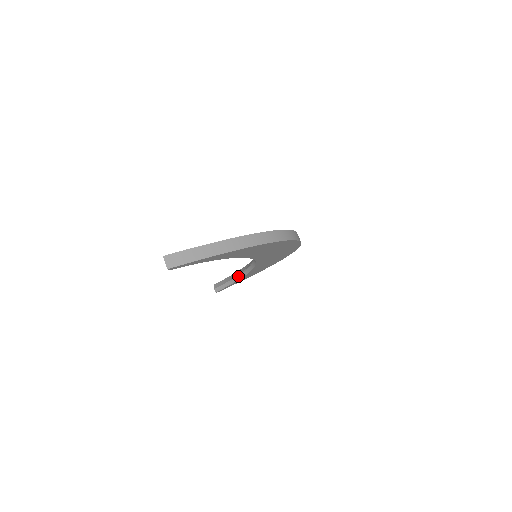
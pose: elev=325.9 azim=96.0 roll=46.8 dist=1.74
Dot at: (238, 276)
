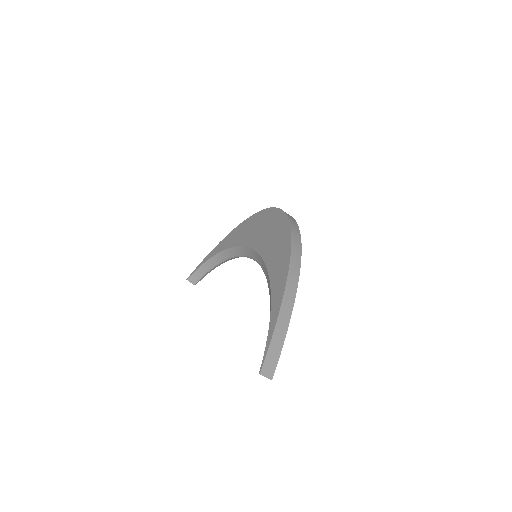
Dot at: (218, 264)
